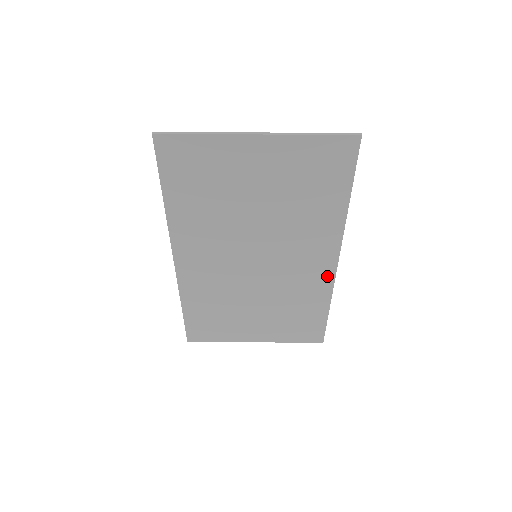
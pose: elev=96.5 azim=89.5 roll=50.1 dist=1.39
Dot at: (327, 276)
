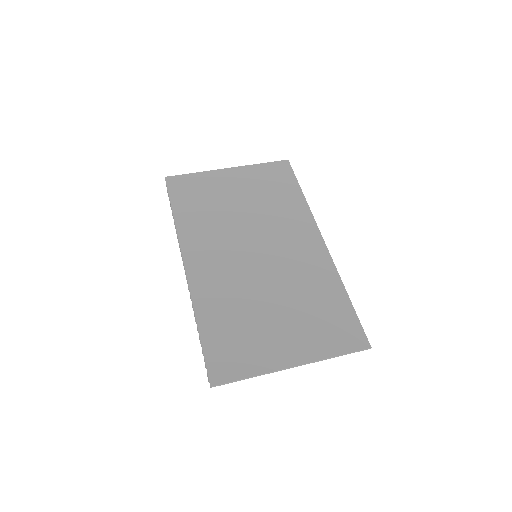
Dot at: (323, 256)
